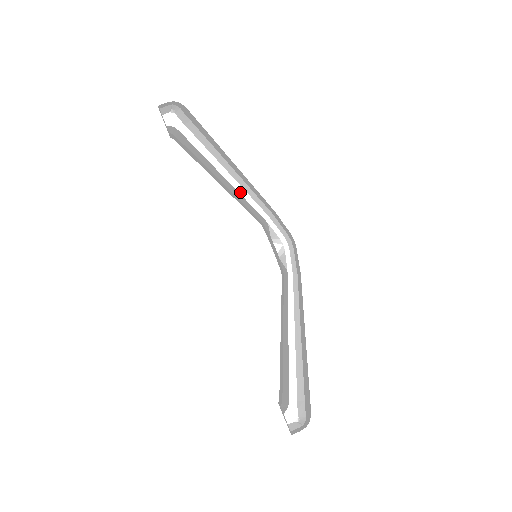
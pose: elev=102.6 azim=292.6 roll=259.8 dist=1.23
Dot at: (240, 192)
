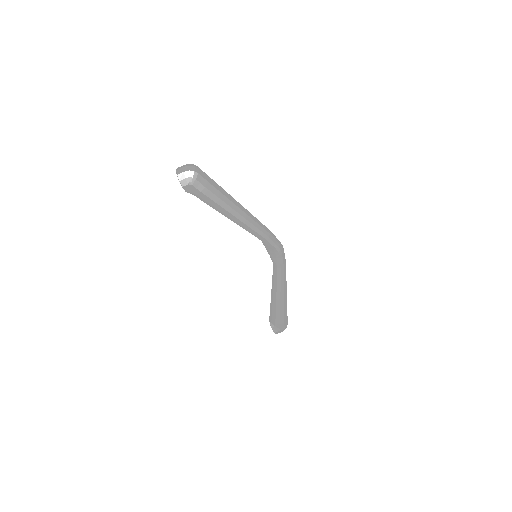
Dot at: (245, 227)
